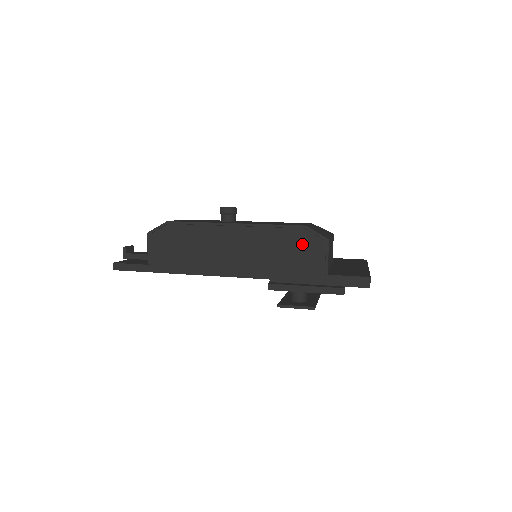
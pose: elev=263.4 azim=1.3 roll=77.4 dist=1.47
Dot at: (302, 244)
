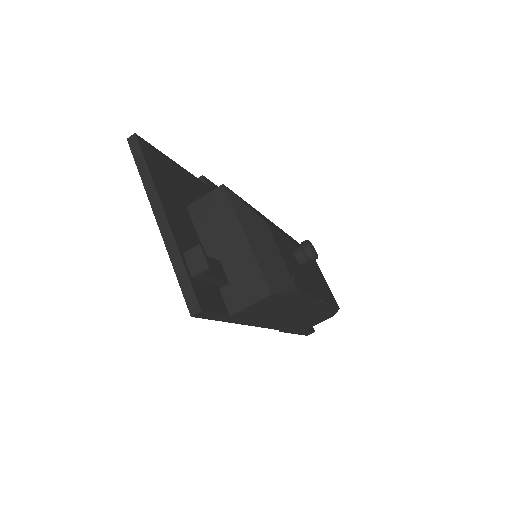
Dot at: (323, 317)
